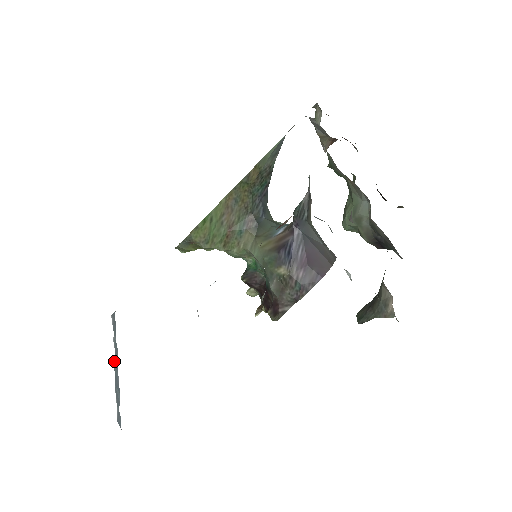
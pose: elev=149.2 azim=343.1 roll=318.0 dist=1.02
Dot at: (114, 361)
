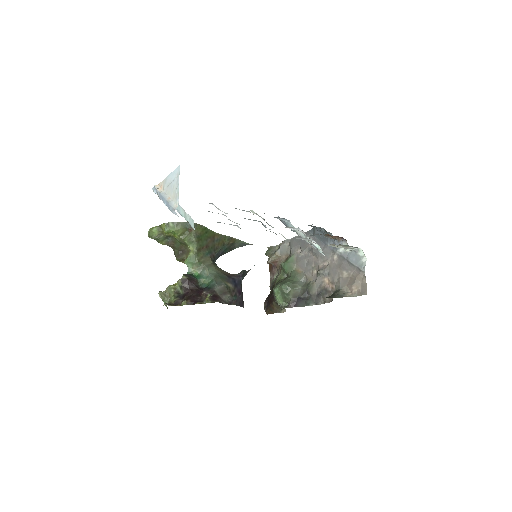
Dot at: occluded
